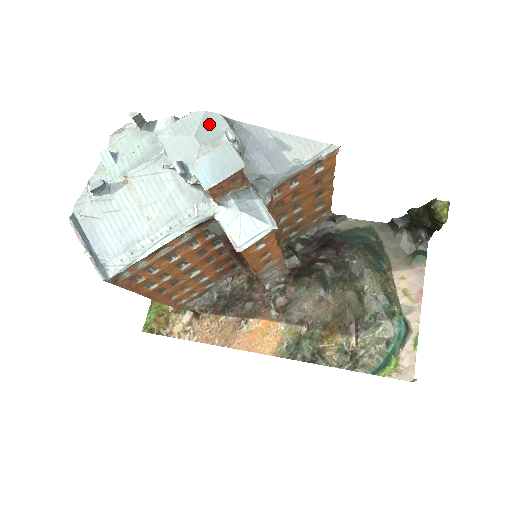
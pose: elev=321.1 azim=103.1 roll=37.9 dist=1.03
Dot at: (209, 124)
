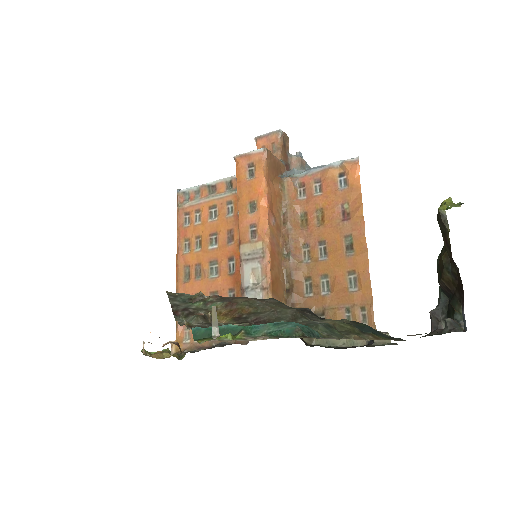
Dot at: occluded
